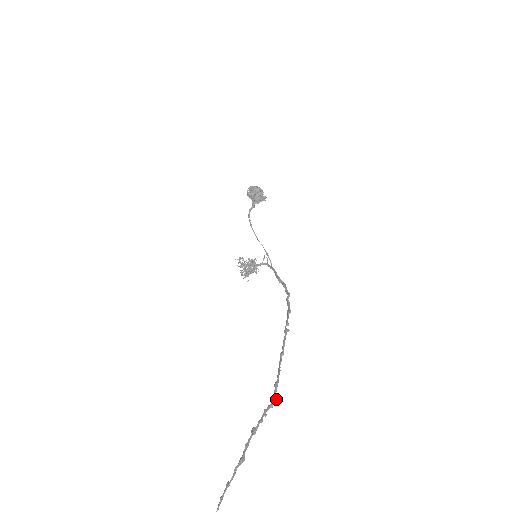
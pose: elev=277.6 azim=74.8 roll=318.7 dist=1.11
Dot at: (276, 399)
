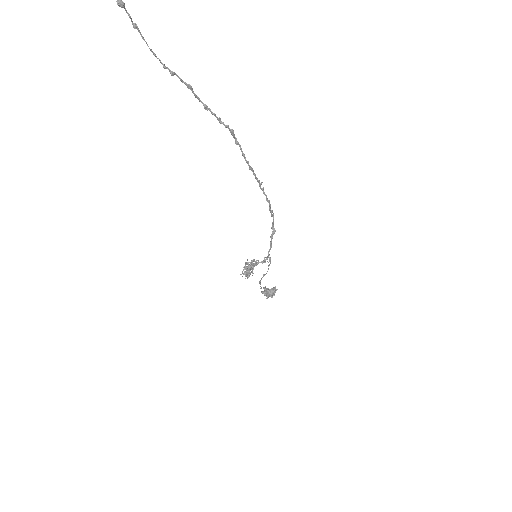
Dot at: (233, 130)
